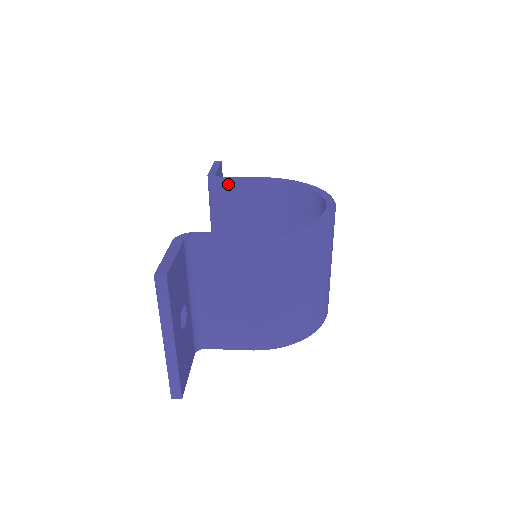
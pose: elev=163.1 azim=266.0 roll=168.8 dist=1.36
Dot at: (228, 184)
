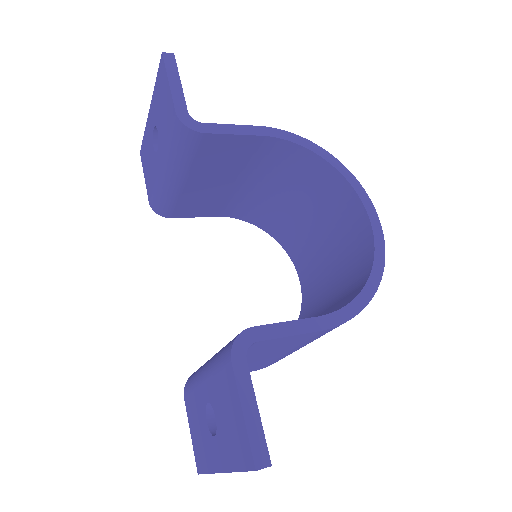
Dot at: (214, 138)
